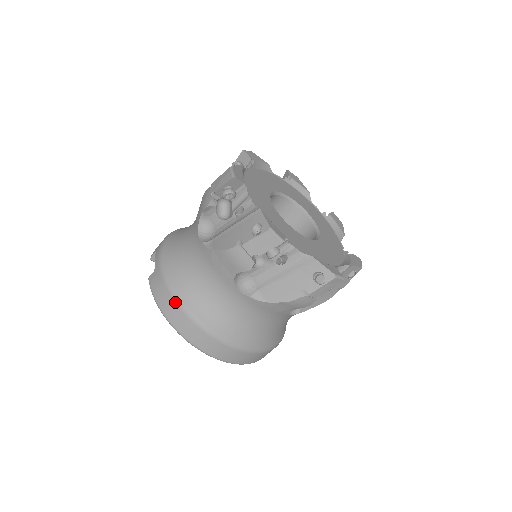
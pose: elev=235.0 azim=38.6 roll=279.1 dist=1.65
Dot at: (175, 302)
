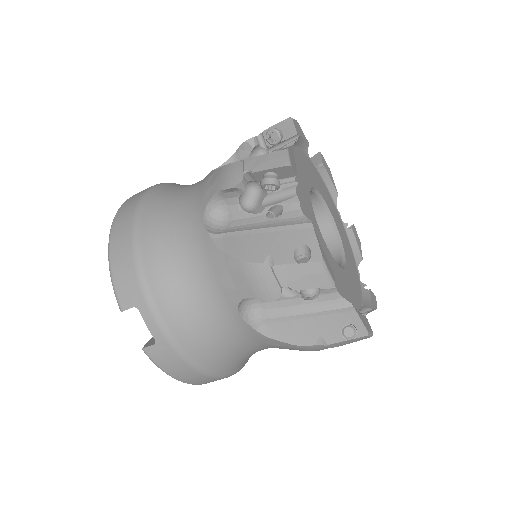
Dot at: (203, 375)
